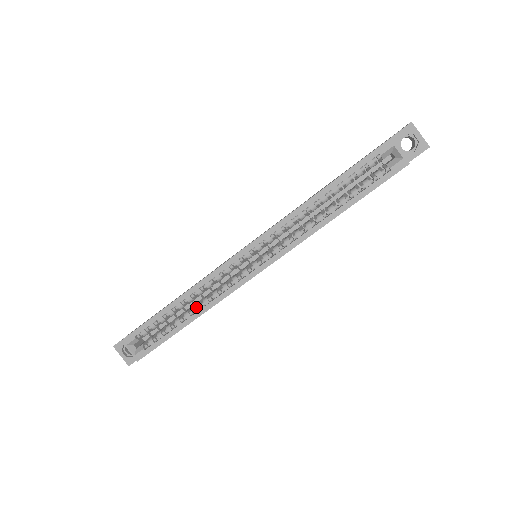
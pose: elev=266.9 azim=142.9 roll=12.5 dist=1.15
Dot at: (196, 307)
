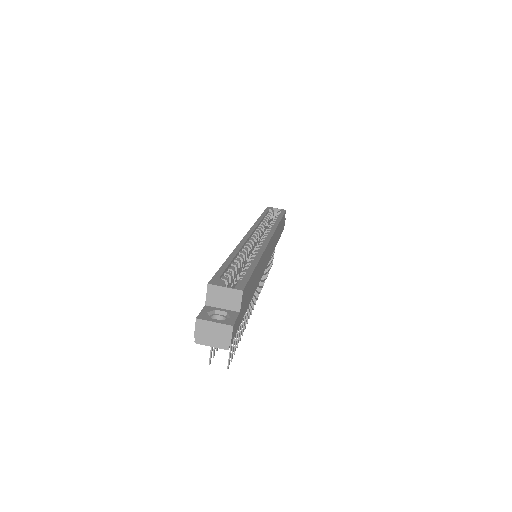
Dot at: (251, 258)
